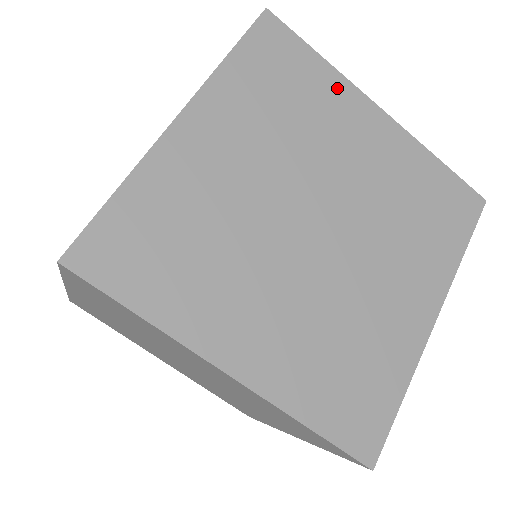
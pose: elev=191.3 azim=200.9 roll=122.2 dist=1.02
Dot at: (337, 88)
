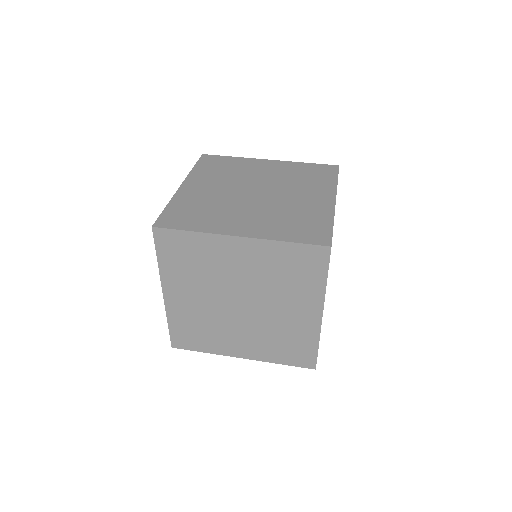
Dot at: occluded
